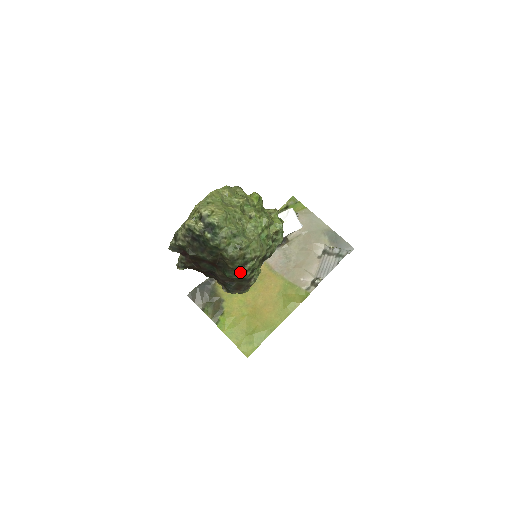
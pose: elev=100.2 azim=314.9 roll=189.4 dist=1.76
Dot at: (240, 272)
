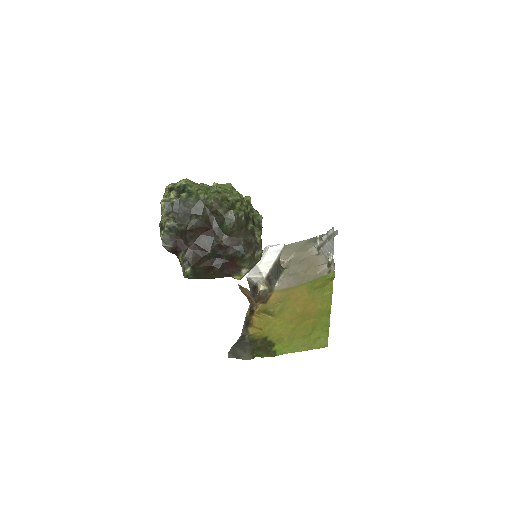
Dot at: (233, 211)
